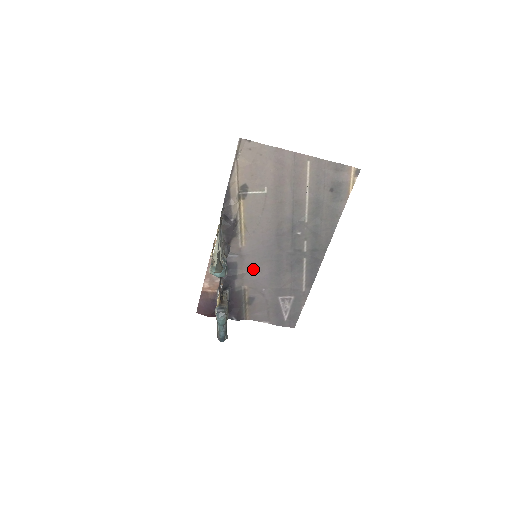
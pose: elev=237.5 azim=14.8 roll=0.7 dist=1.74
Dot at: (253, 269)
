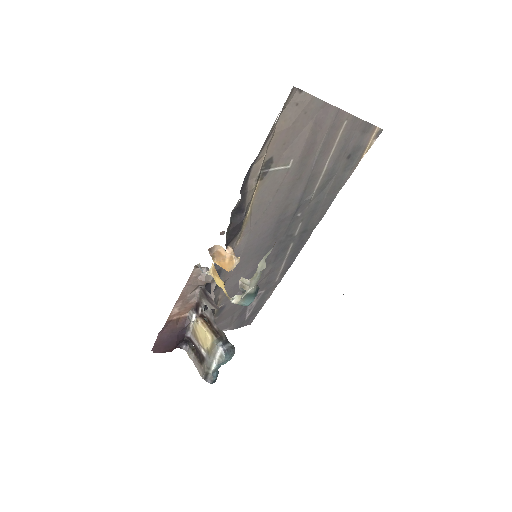
Dot at: (237, 272)
